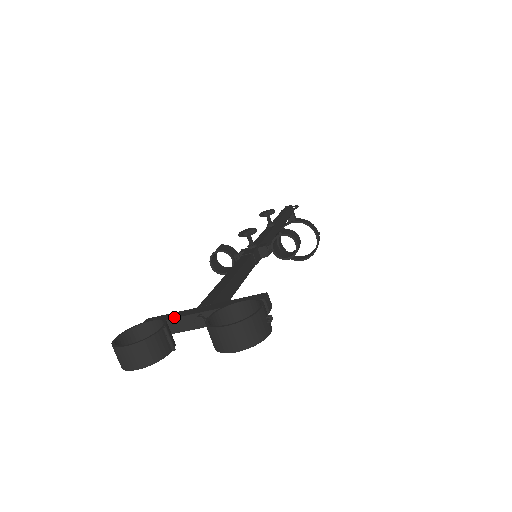
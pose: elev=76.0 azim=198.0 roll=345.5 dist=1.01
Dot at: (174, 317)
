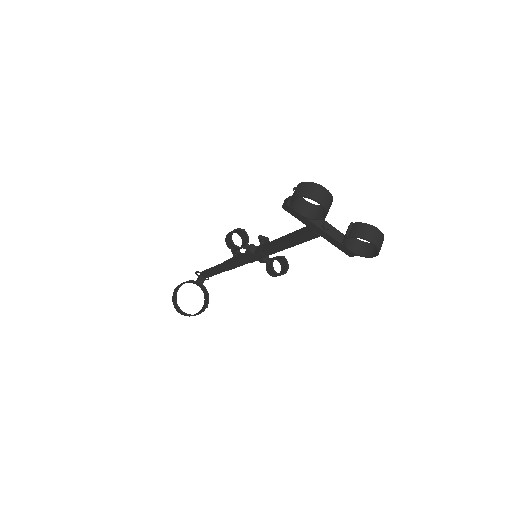
Dot at: occluded
